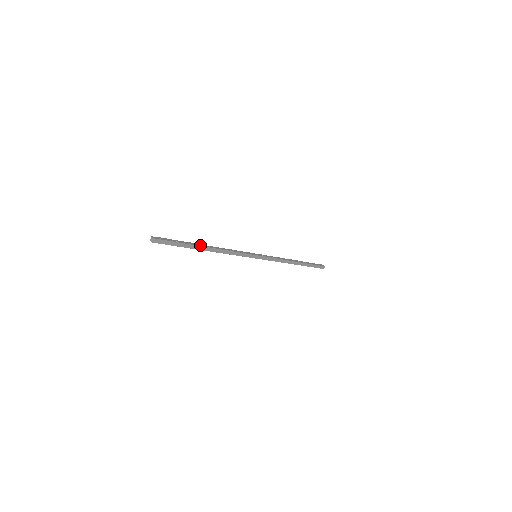
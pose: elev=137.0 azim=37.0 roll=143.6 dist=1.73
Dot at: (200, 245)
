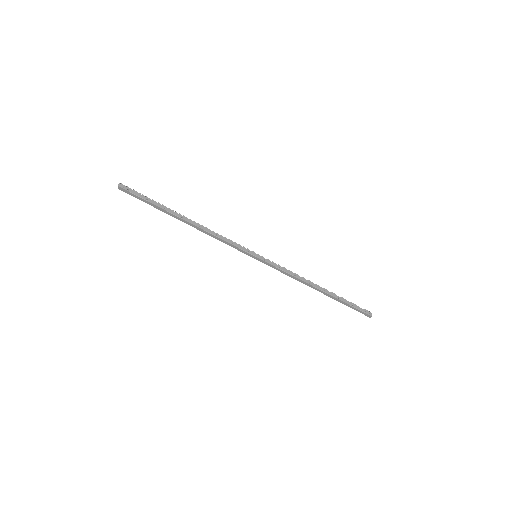
Dot at: (176, 214)
